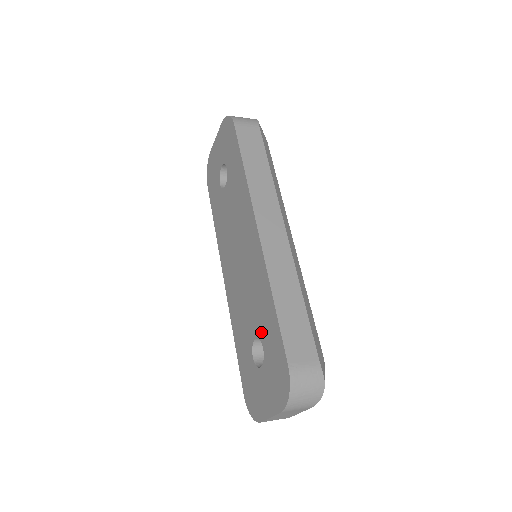
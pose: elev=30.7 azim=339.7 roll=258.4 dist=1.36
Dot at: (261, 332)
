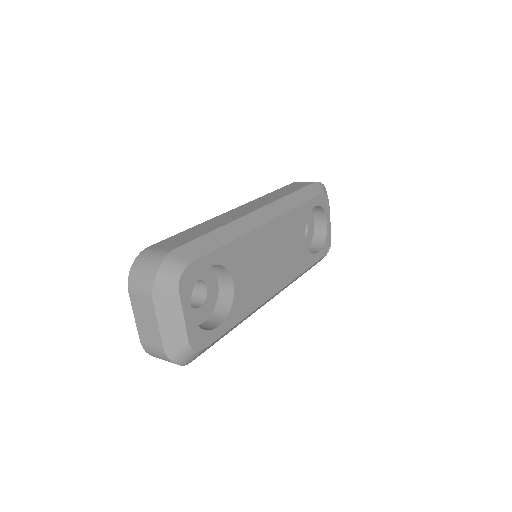
Dot at: occluded
